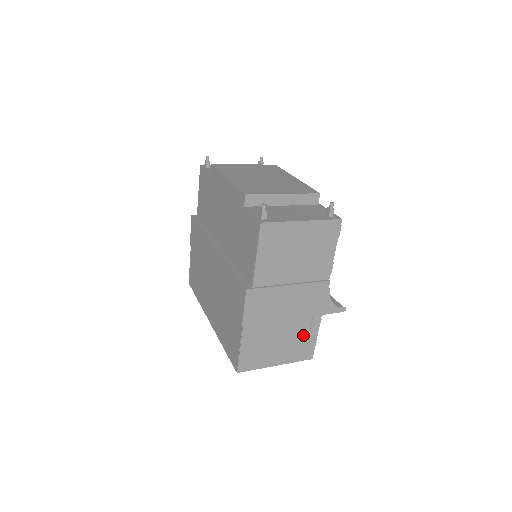
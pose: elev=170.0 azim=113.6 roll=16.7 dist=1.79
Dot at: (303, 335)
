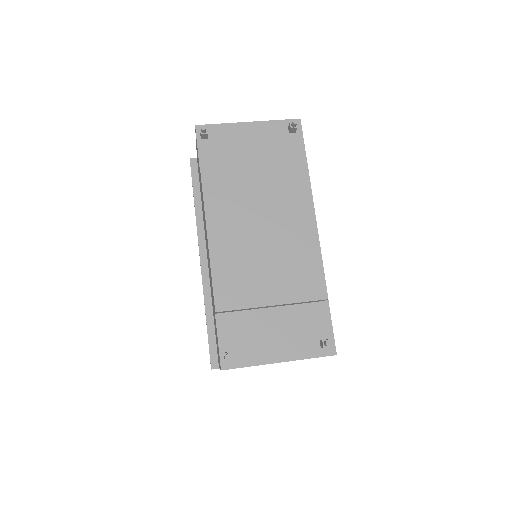
Dot at: occluded
